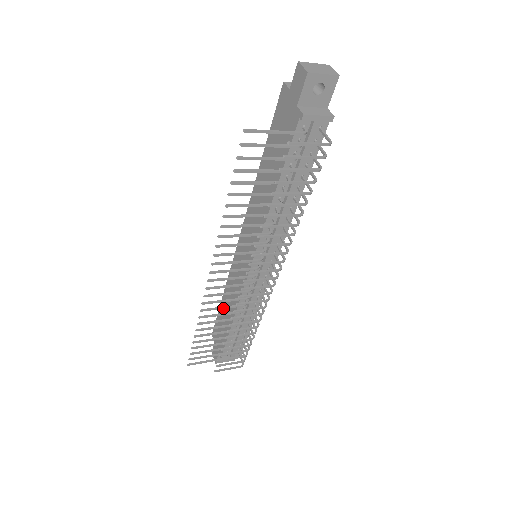
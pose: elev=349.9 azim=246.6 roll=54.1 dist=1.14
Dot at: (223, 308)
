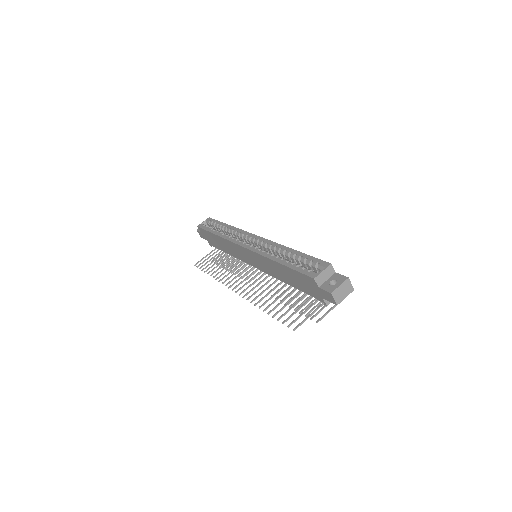
Dot at: (231, 272)
